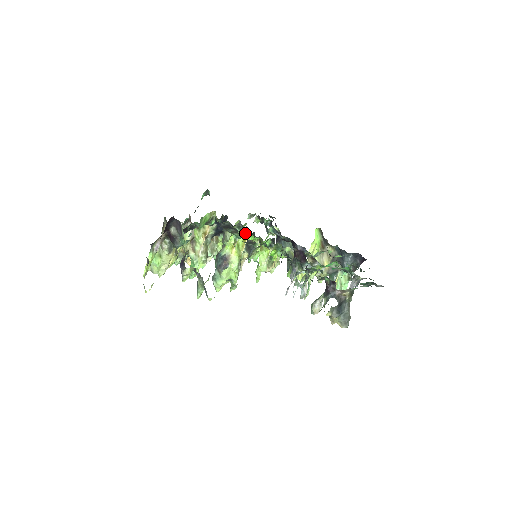
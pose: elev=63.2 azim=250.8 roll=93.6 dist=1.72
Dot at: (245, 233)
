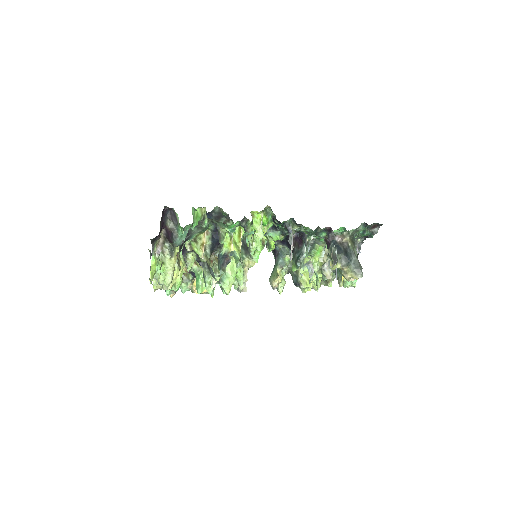
Dot at: (238, 229)
